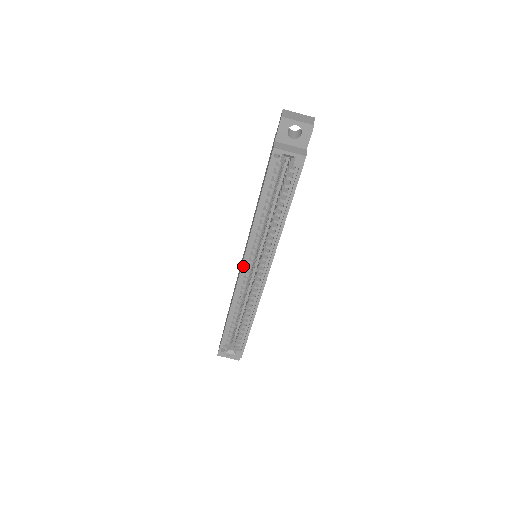
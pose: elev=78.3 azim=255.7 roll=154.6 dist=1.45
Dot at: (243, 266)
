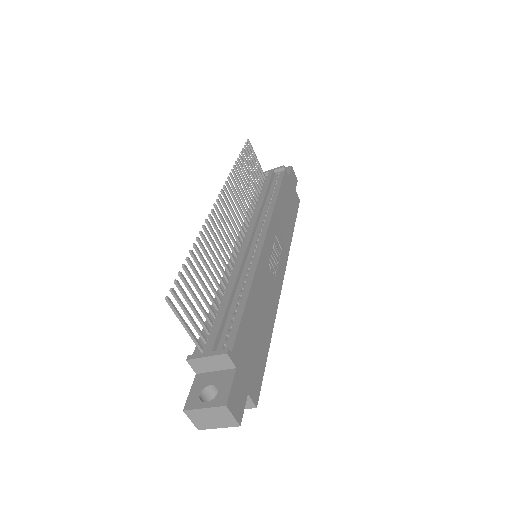
Dot at: occluded
